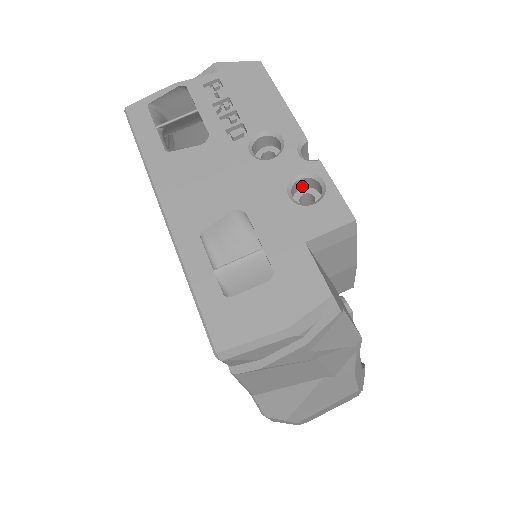
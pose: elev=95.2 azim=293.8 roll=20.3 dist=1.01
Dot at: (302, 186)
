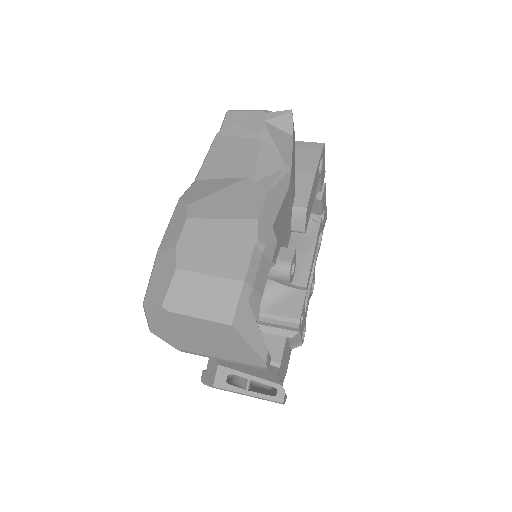
Dot at: occluded
